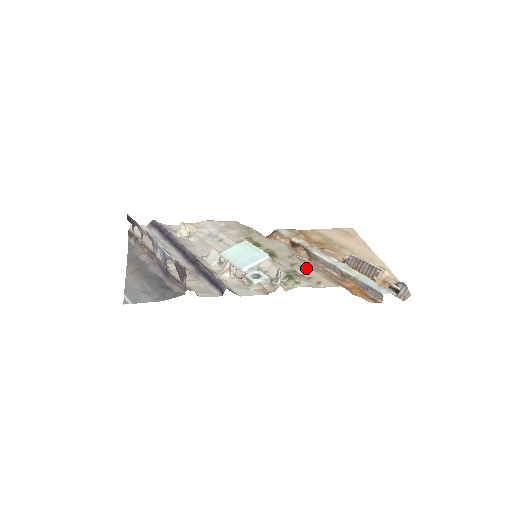
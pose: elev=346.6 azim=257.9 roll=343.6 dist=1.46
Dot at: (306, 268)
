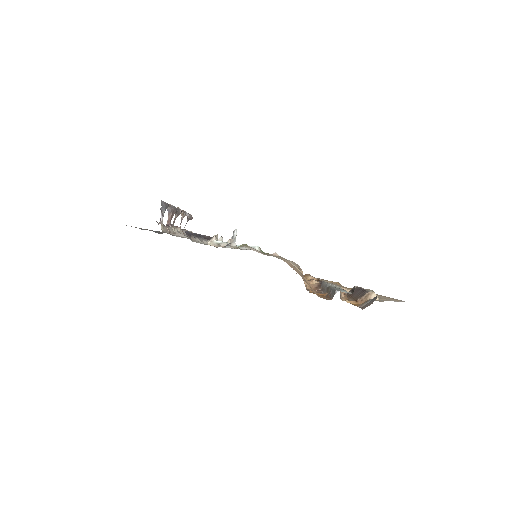
Dot at: (275, 252)
